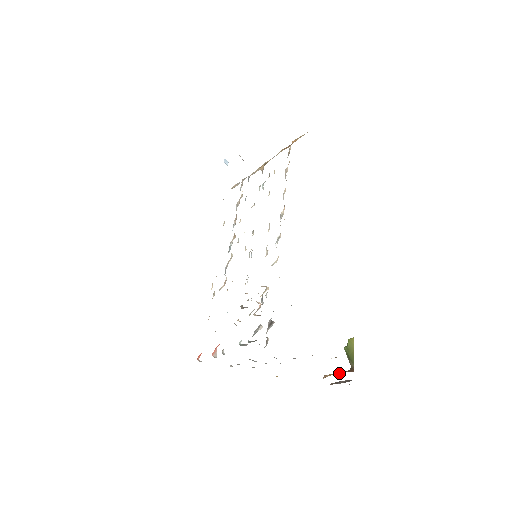
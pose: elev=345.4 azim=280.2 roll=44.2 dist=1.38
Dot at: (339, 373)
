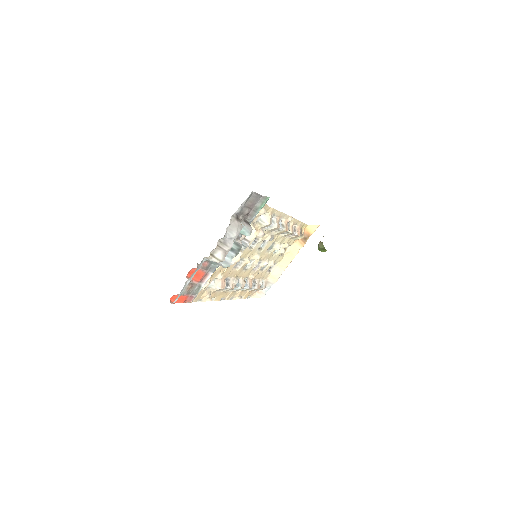
Dot at: occluded
